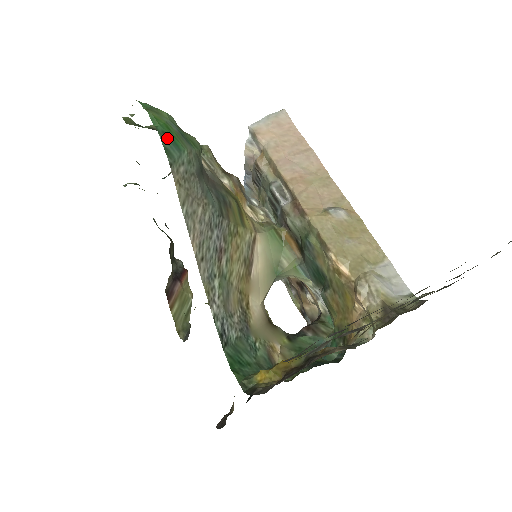
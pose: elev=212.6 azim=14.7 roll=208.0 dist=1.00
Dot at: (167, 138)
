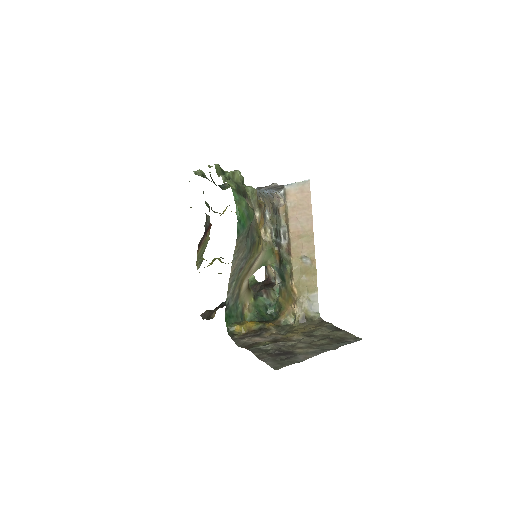
Dot at: (241, 224)
